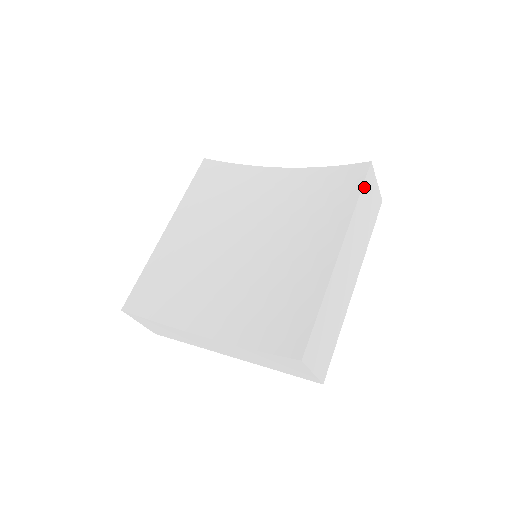
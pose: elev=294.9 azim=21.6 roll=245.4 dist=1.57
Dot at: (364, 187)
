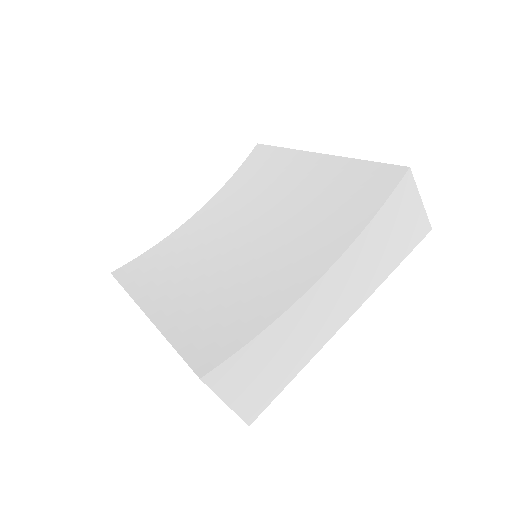
Dot at: occluded
